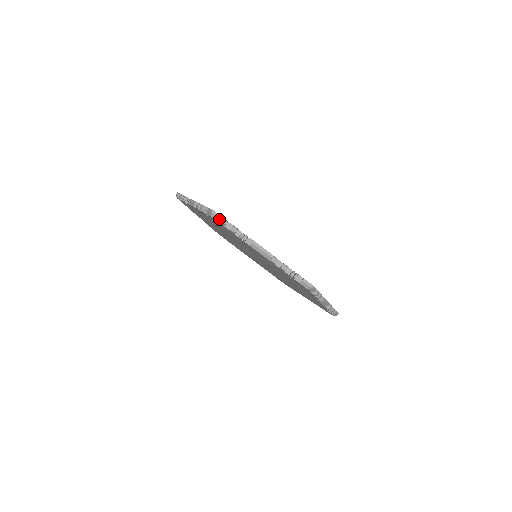
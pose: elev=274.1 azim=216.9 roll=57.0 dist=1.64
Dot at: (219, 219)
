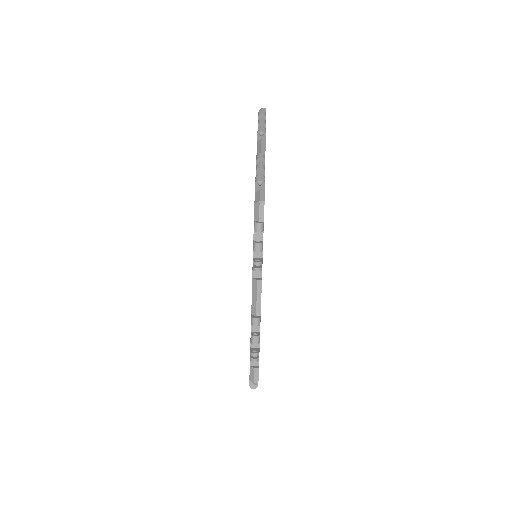
Dot at: (258, 217)
